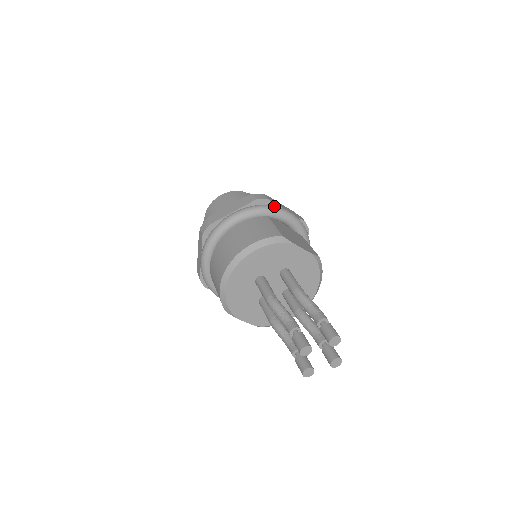
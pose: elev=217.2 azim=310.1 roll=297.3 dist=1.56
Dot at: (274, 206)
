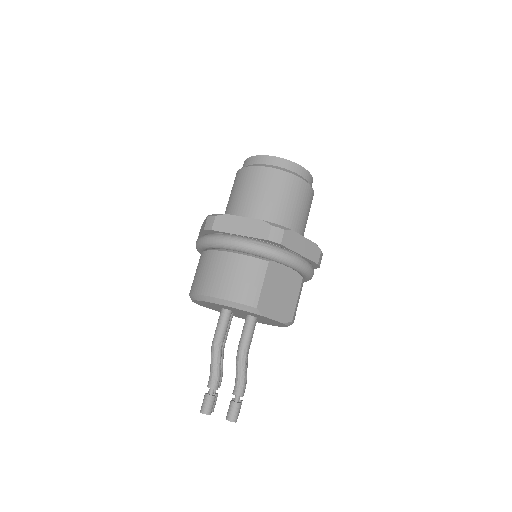
Dot at: (282, 254)
